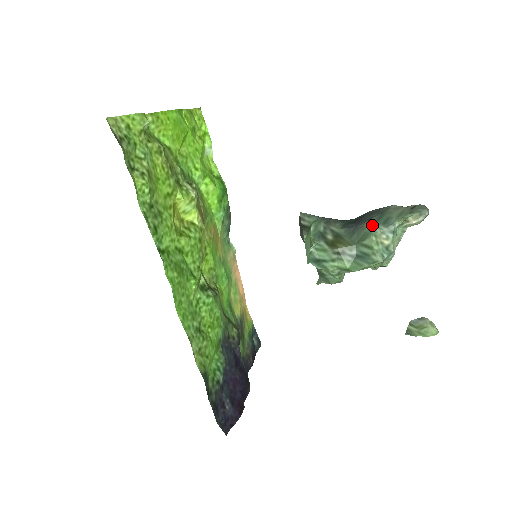
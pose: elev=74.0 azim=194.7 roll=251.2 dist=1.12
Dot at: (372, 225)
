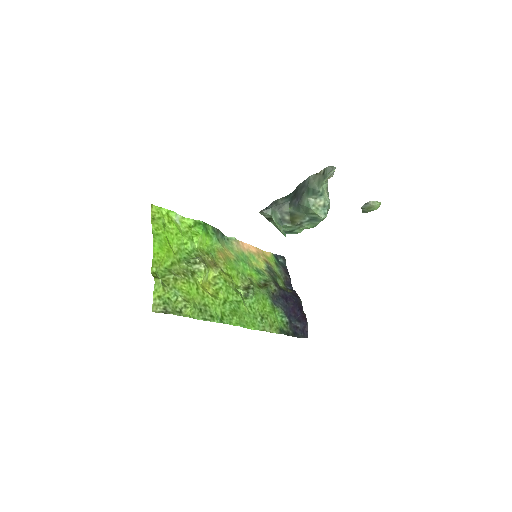
Dot at: (307, 198)
